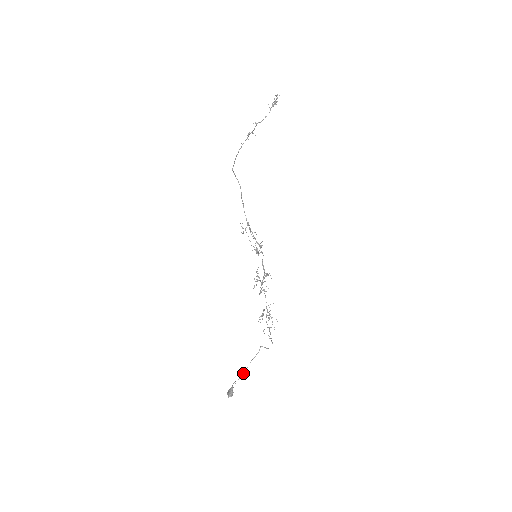
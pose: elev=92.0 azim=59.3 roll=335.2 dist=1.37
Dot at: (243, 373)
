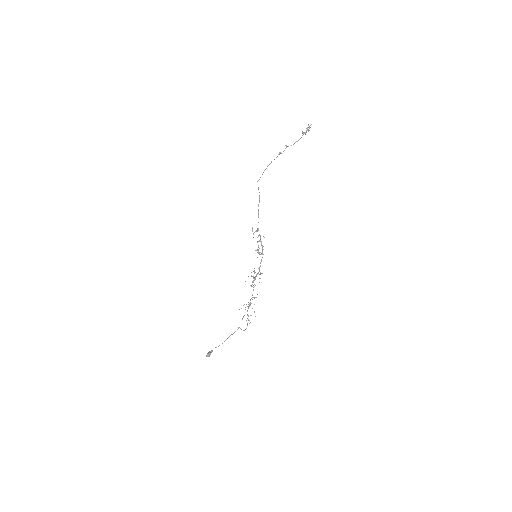
Dot at: (222, 343)
